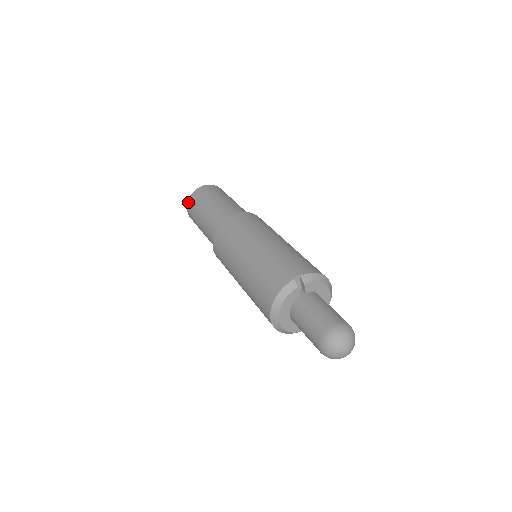
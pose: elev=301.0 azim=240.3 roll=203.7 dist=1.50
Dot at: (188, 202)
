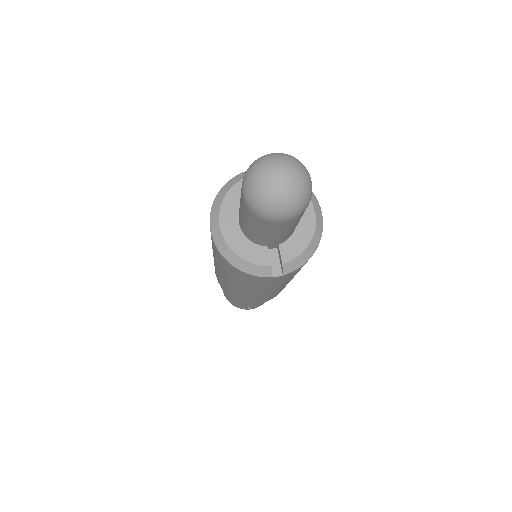
Dot at: occluded
